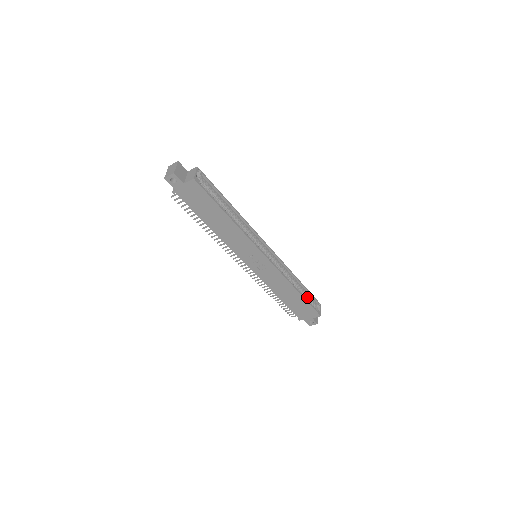
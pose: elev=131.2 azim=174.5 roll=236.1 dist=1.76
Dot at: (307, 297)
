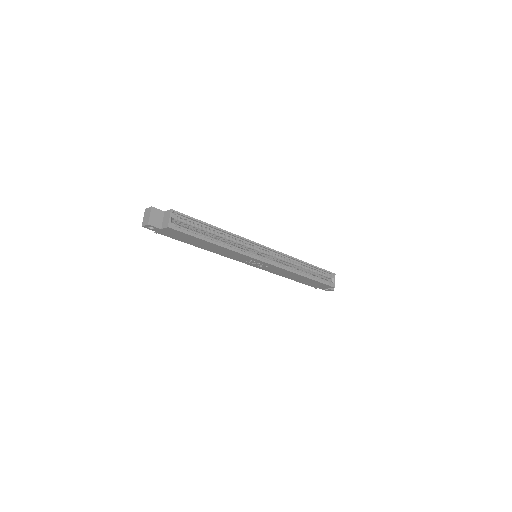
Dot at: (318, 273)
